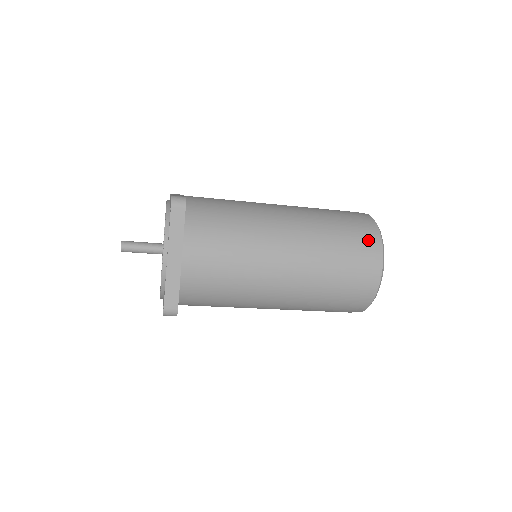
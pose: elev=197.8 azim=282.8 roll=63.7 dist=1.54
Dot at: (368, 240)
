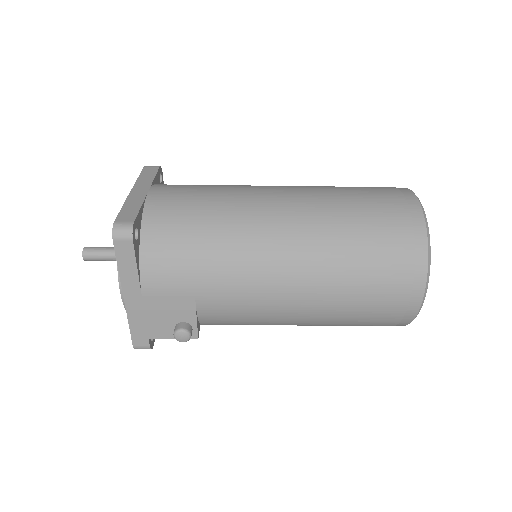
Dot at: occluded
